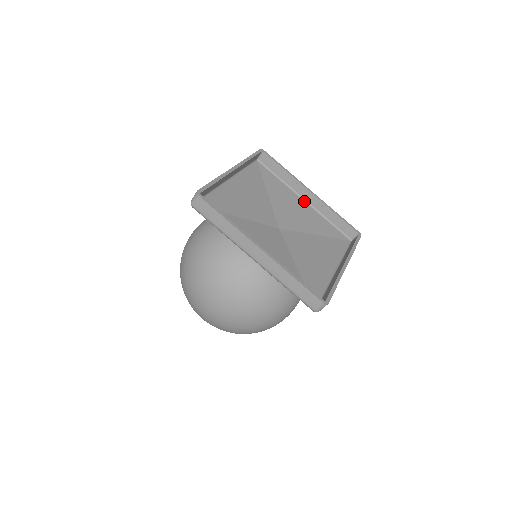
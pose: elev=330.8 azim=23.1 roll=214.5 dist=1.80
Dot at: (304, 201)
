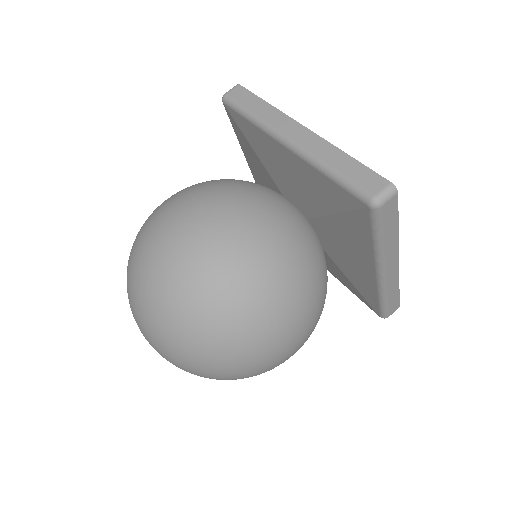
Dot at: occluded
